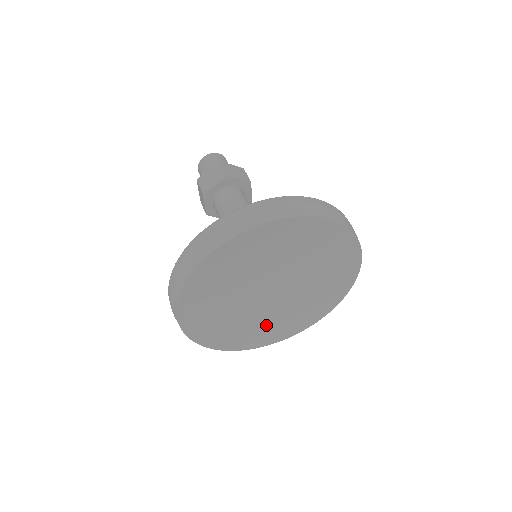
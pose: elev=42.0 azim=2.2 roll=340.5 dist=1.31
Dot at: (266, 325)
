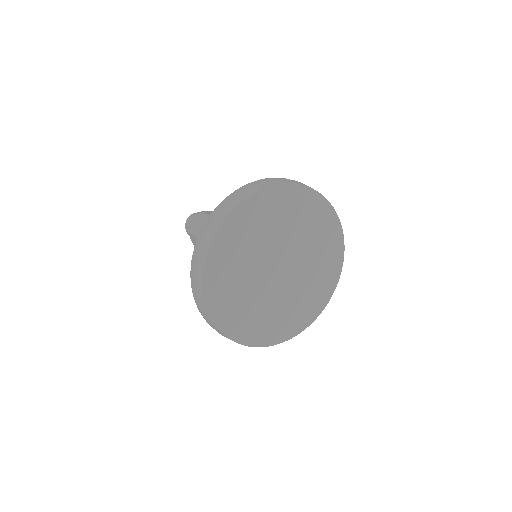
Dot at: (315, 274)
